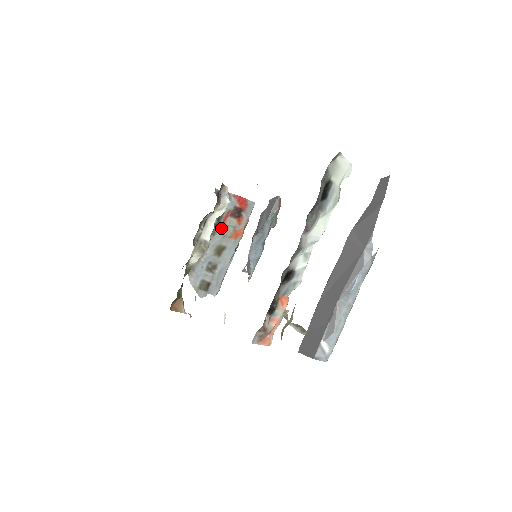
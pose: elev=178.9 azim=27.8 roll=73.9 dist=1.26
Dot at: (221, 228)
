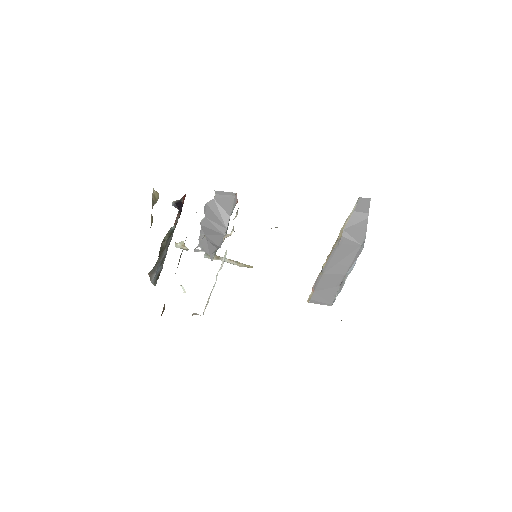
Dot at: occluded
